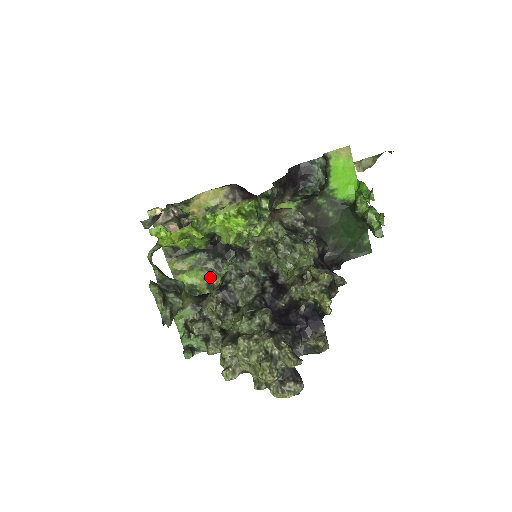
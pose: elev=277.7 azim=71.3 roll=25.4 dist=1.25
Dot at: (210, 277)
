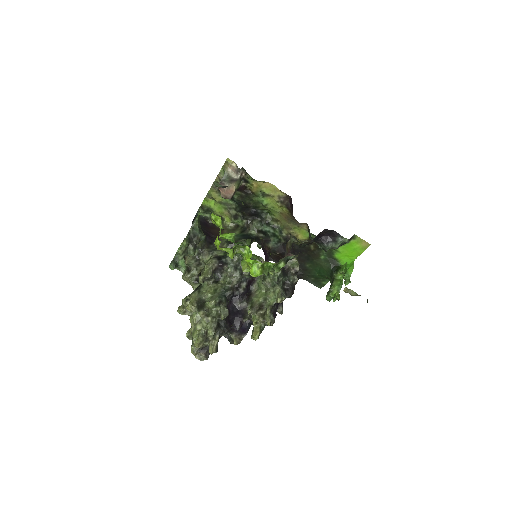
Dot at: (226, 215)
